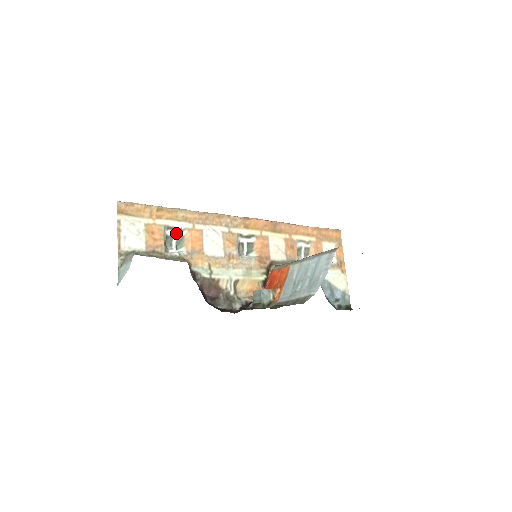
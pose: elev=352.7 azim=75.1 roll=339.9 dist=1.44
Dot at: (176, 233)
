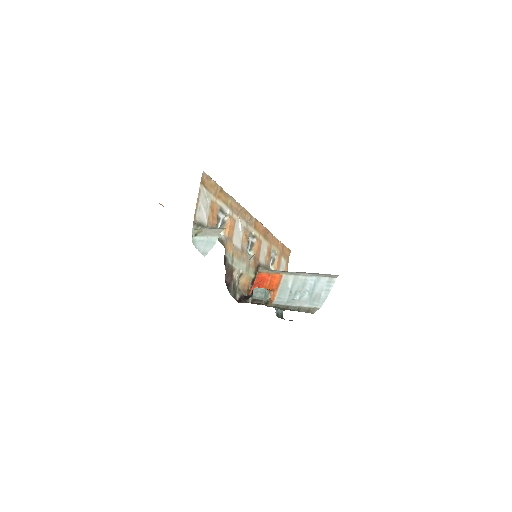
Dot at: (223, 216)
